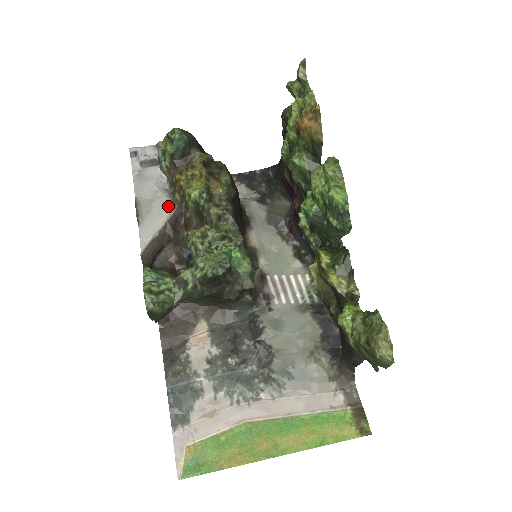
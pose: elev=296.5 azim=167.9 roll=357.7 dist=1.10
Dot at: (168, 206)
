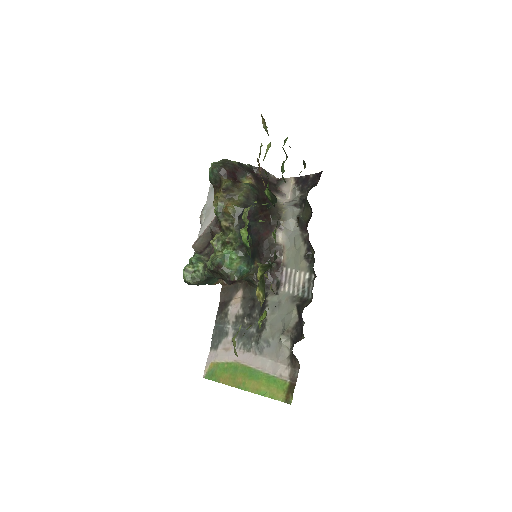
Dot at: occluded
